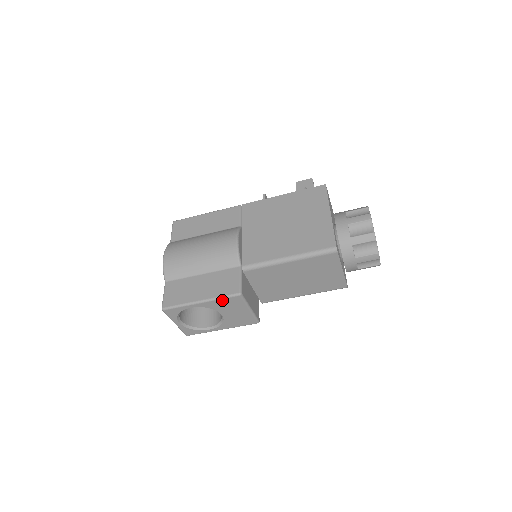
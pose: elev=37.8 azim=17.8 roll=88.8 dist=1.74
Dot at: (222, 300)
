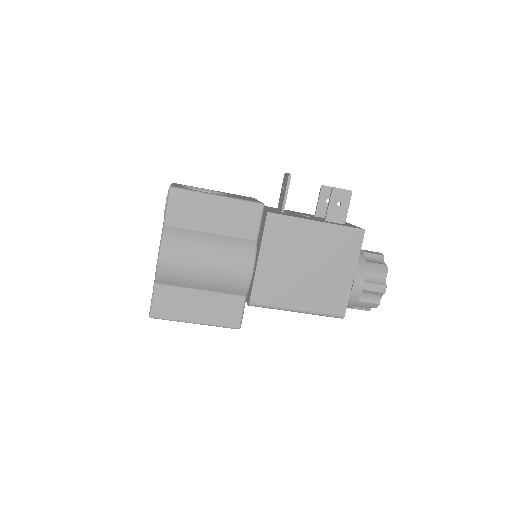
Dot at: (218, 326)
